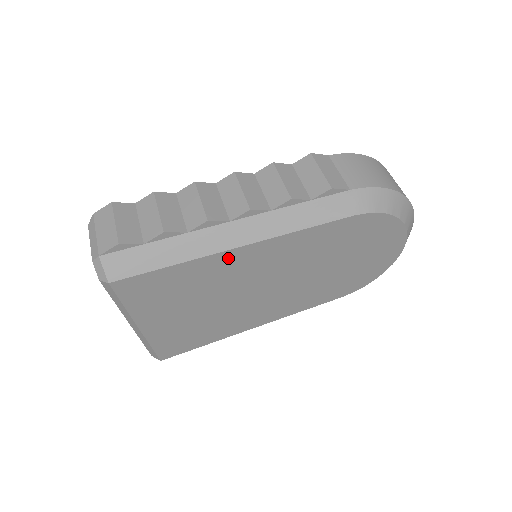
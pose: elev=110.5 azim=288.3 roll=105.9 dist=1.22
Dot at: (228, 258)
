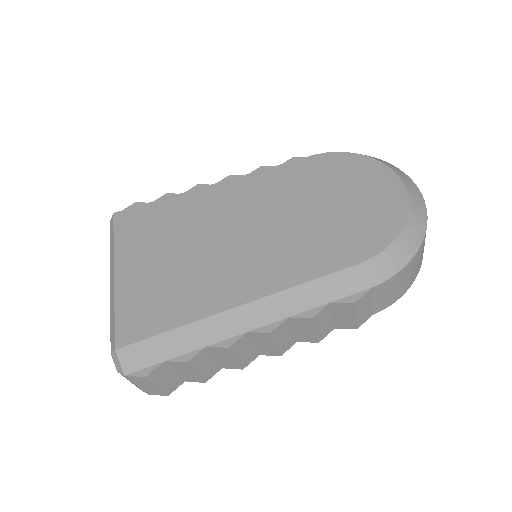
Dot at: occluded
